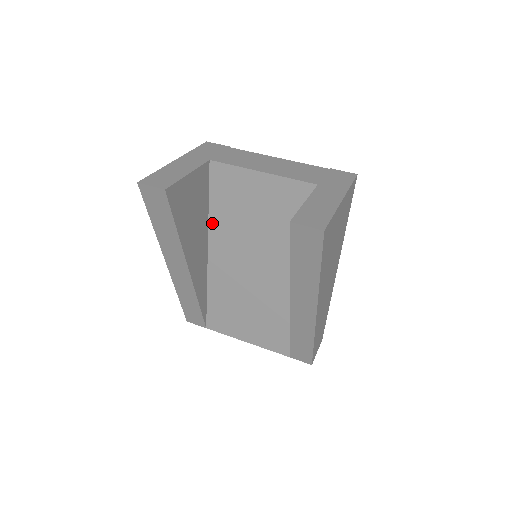
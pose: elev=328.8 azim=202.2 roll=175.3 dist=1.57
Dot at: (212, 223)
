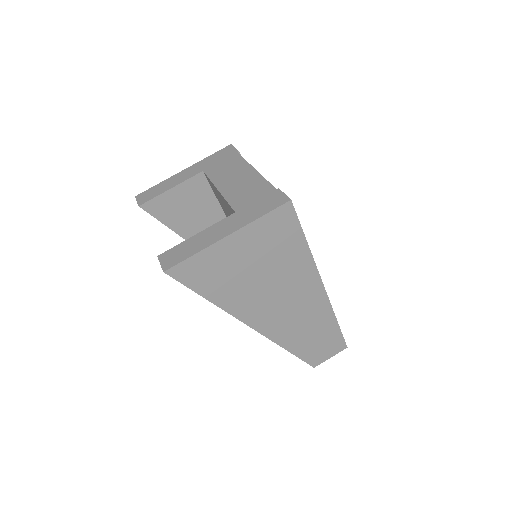
Dot at: occluded
